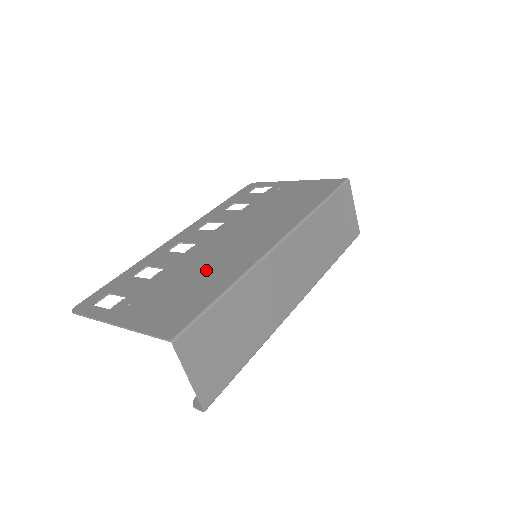
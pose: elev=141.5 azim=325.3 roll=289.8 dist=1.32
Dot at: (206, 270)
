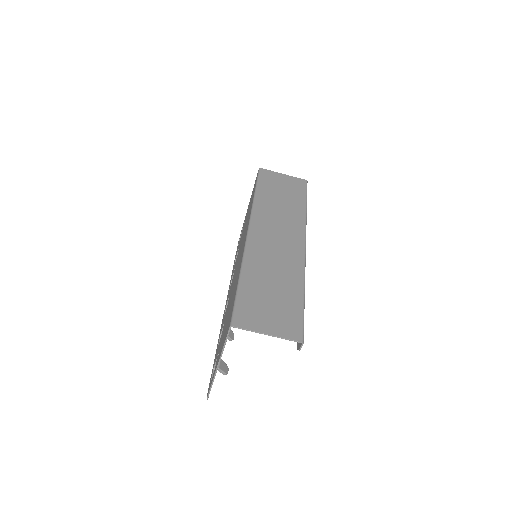
Dot at: (233, 290)
